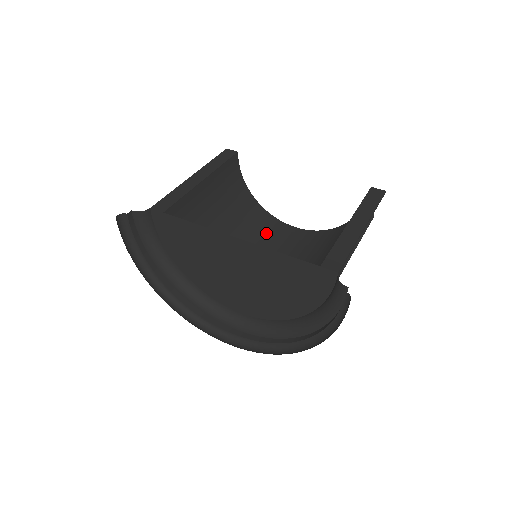
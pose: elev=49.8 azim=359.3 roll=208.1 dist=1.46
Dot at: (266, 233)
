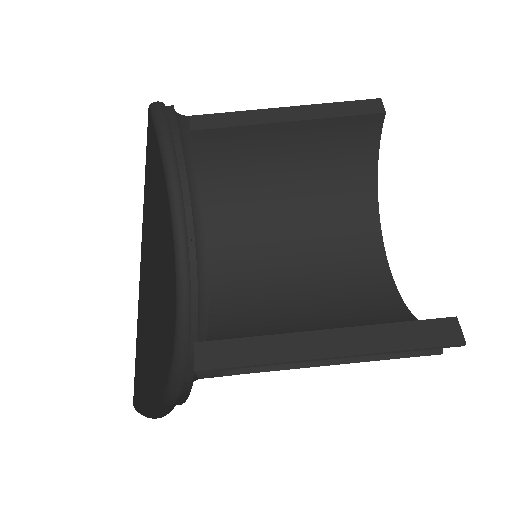
Dot at: (342, 239)
